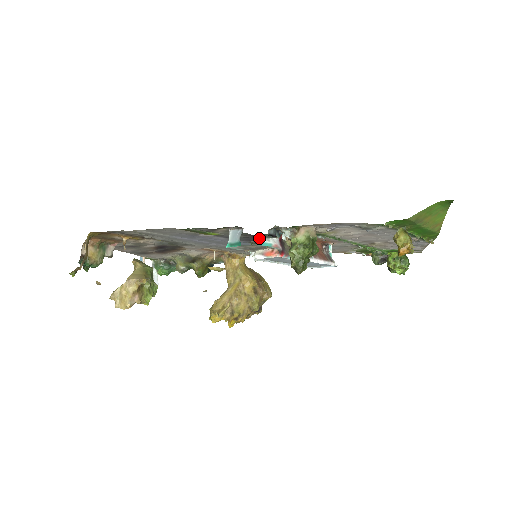
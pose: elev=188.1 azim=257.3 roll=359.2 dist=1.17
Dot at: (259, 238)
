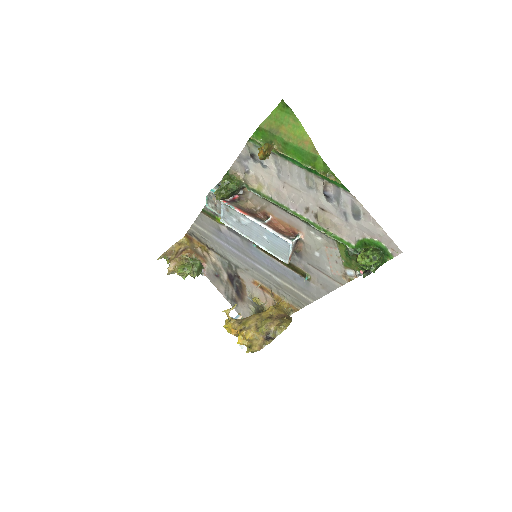
Dot at: (214, 188)
